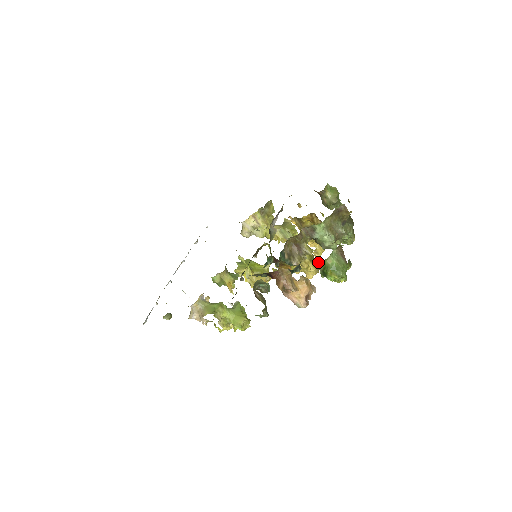
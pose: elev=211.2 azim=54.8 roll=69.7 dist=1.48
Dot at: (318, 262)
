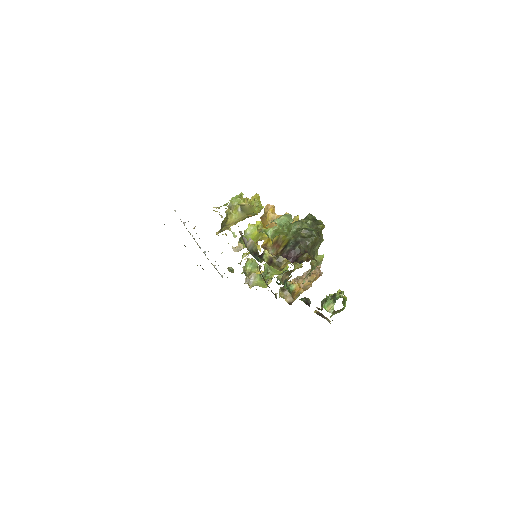
Dot at: occluded
